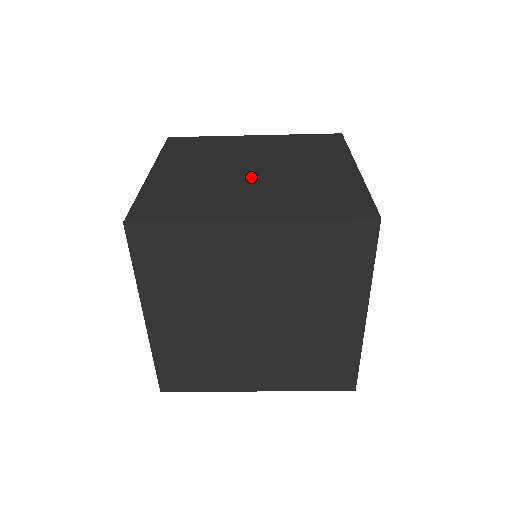
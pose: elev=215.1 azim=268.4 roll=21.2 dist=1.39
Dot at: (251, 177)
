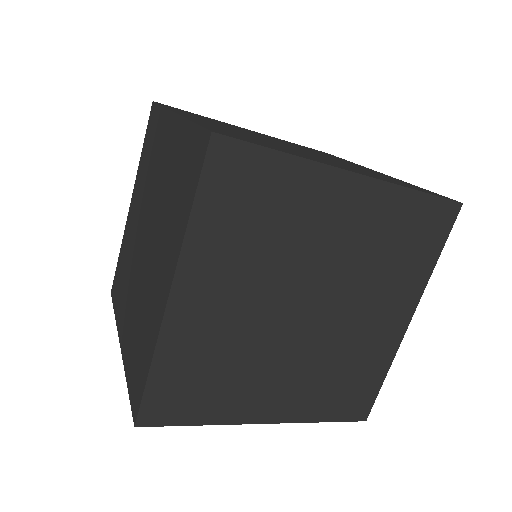
Dot at: (297, 333)
